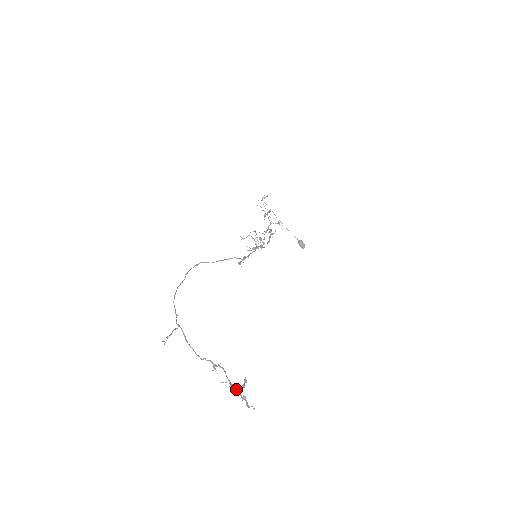
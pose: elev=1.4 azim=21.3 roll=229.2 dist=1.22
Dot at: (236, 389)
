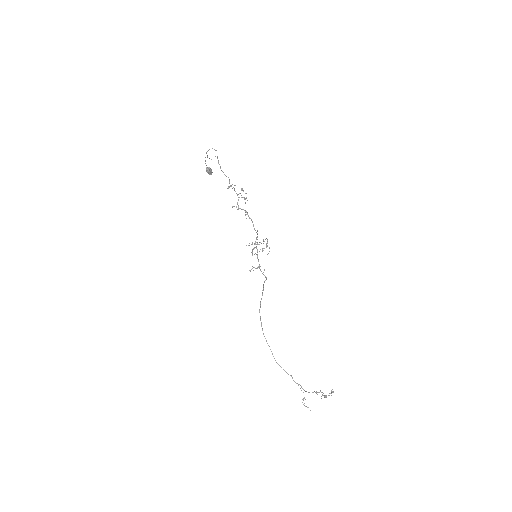
Dot at: (325, 396)
